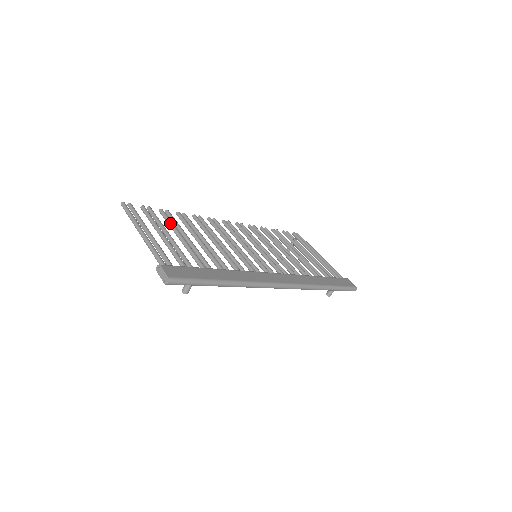
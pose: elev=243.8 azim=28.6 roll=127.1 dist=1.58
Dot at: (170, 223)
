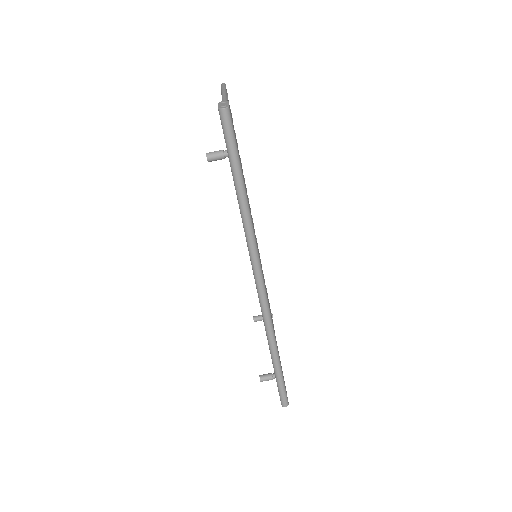
Dot at: occluded
